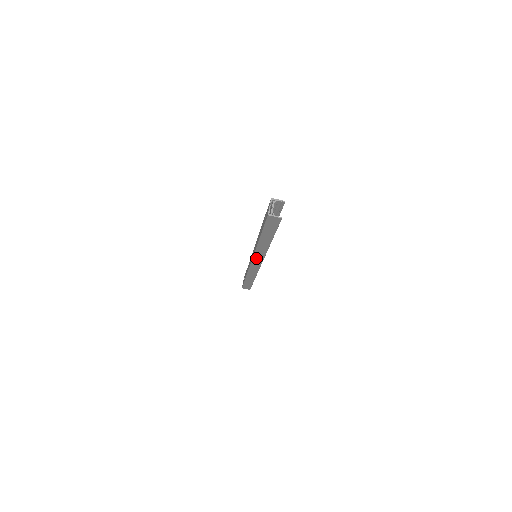
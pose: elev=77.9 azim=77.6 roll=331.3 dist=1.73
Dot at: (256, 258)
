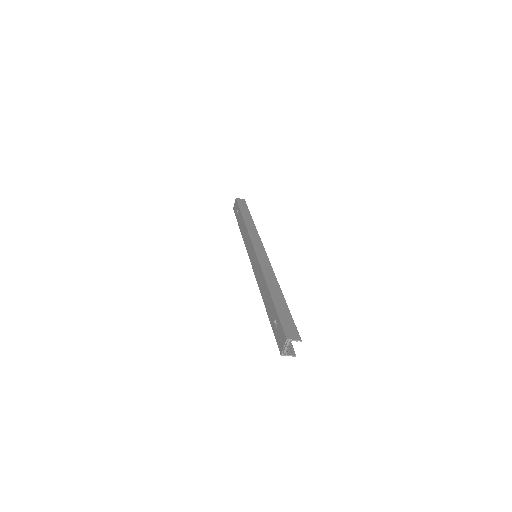
Dot at: occluded
